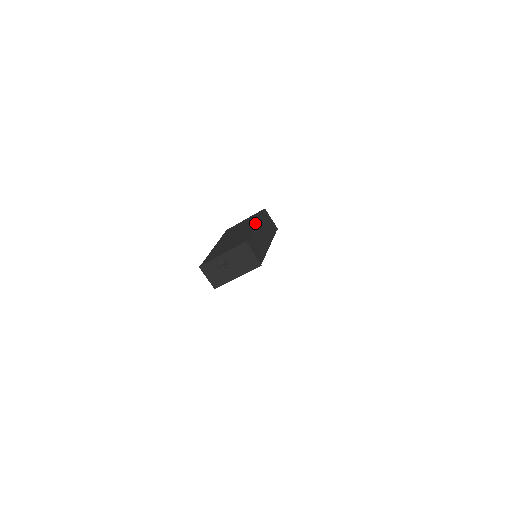
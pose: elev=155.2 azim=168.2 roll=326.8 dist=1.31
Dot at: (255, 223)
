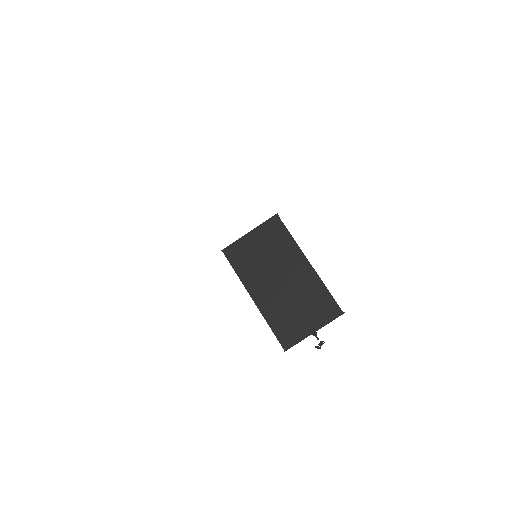
Dot at: (305, 259)
